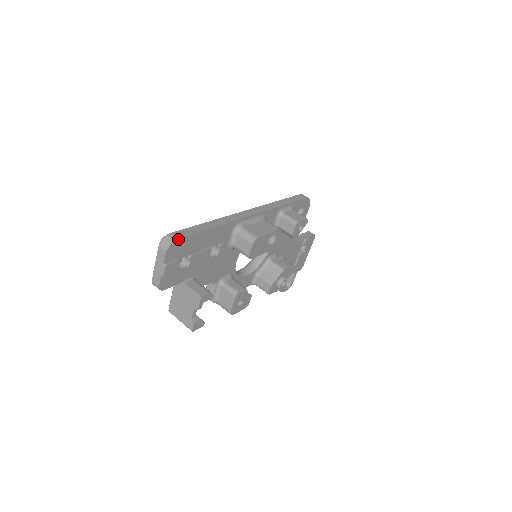
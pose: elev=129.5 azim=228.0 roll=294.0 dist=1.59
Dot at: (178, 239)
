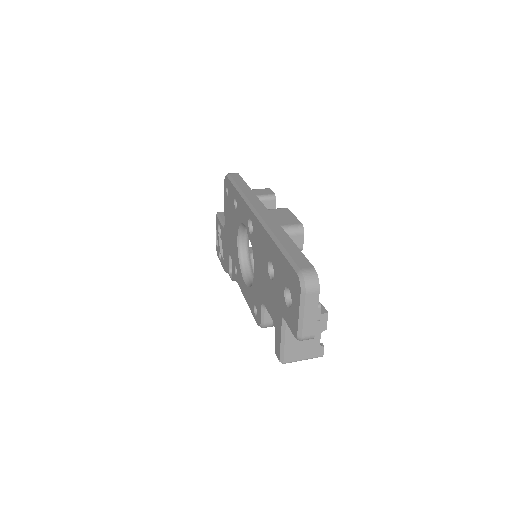
Dot at: (313, 268)
